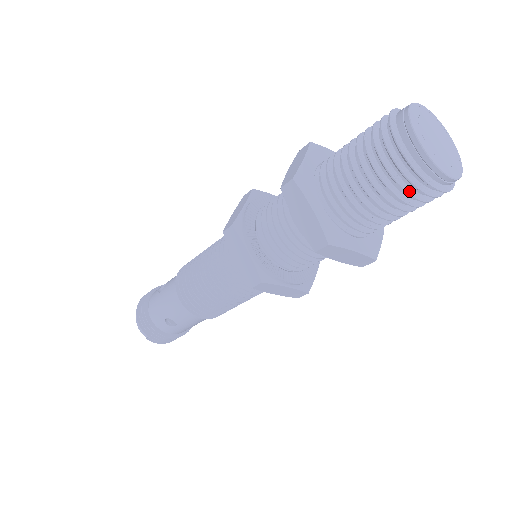
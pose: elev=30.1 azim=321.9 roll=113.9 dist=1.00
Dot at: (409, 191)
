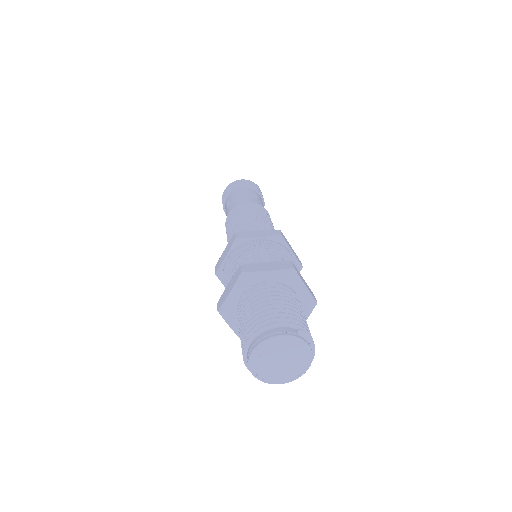
Dot at: occluded
